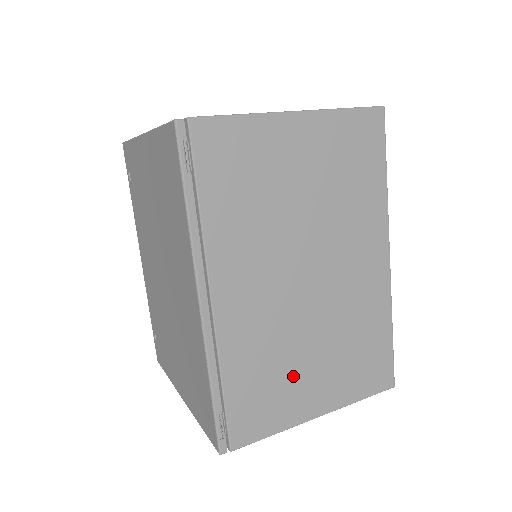
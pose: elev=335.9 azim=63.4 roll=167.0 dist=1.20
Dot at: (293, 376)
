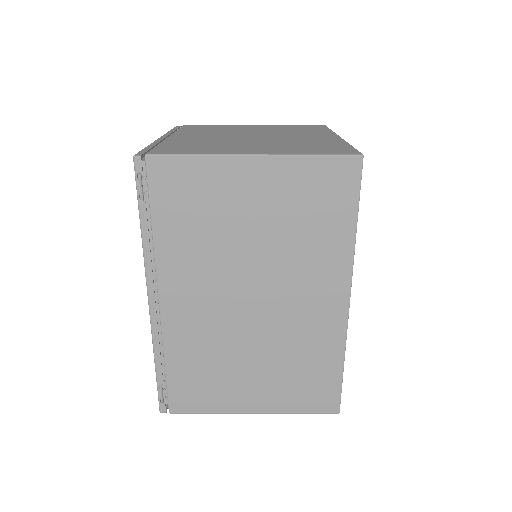
Dot at: (230, 376)
